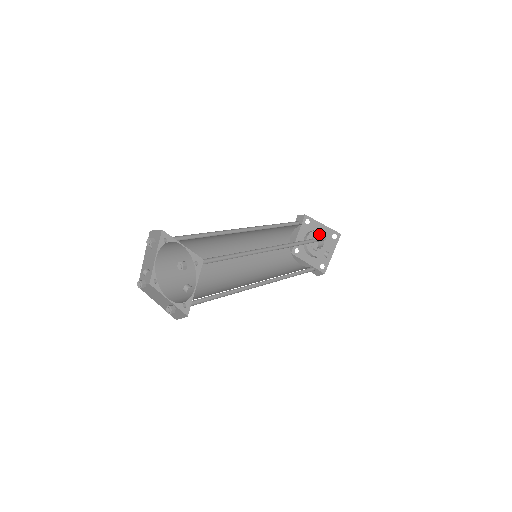
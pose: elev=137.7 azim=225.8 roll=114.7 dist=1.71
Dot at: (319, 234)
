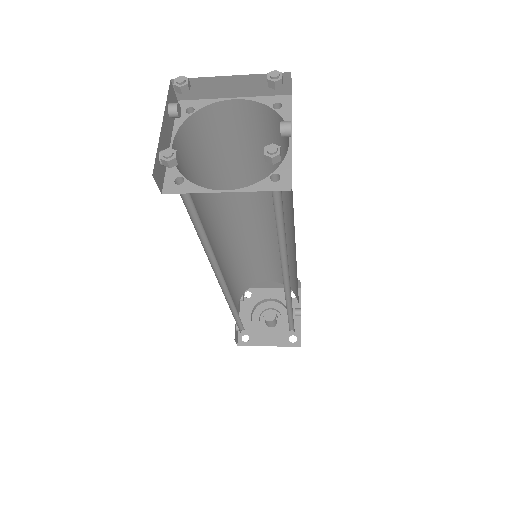
Dot at: (268, 306)
